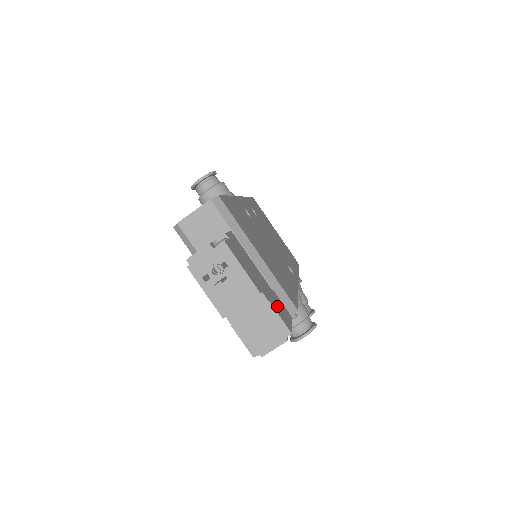
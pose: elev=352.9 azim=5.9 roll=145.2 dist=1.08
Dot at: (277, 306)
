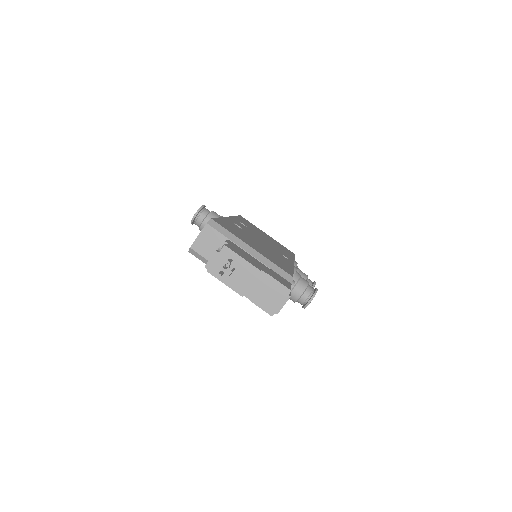
Dot at: (276, 277)
